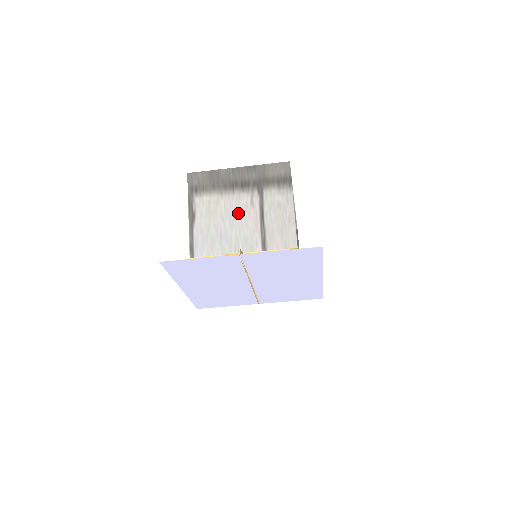
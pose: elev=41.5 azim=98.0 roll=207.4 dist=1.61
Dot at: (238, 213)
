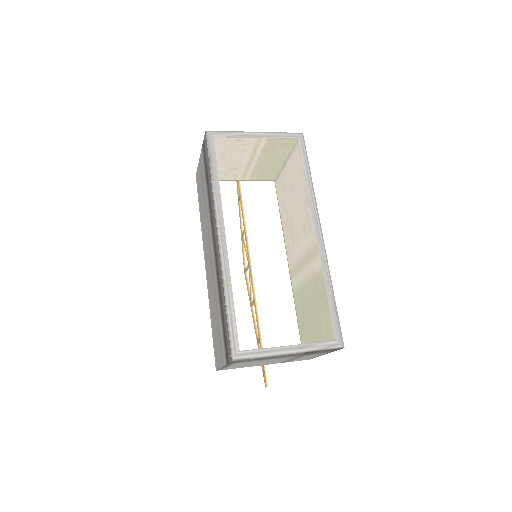
Dot at: occluded
